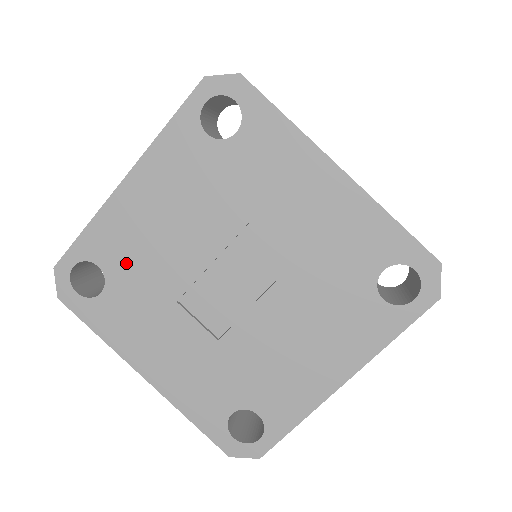
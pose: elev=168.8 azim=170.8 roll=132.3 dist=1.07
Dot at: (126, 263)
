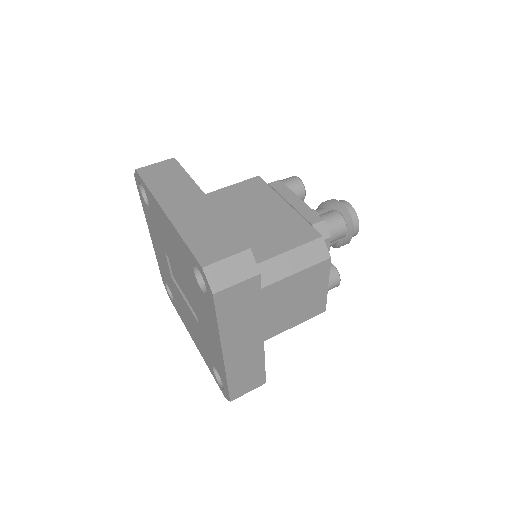
Dot at: (156, 219)
